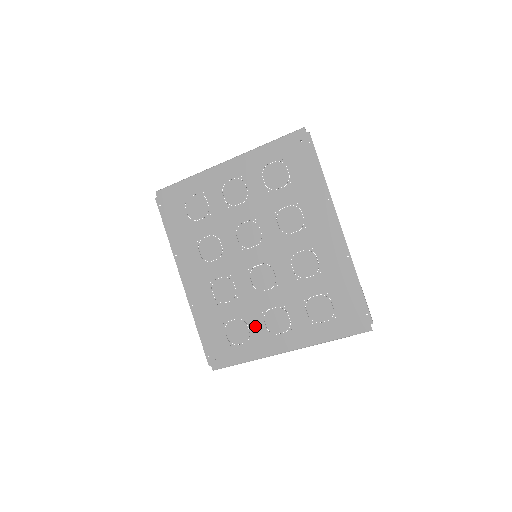
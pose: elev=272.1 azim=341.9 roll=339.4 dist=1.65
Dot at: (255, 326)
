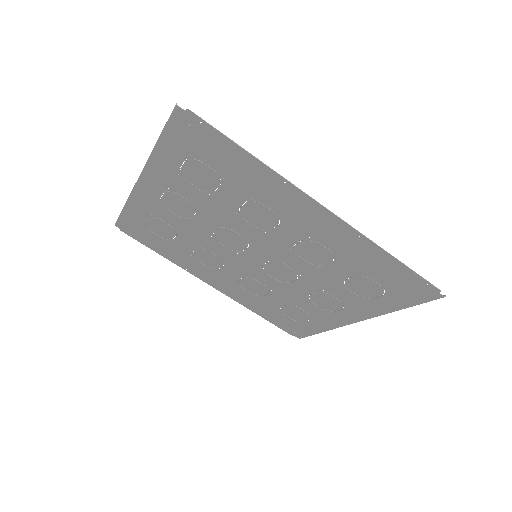
Dot at: (308, 308)
